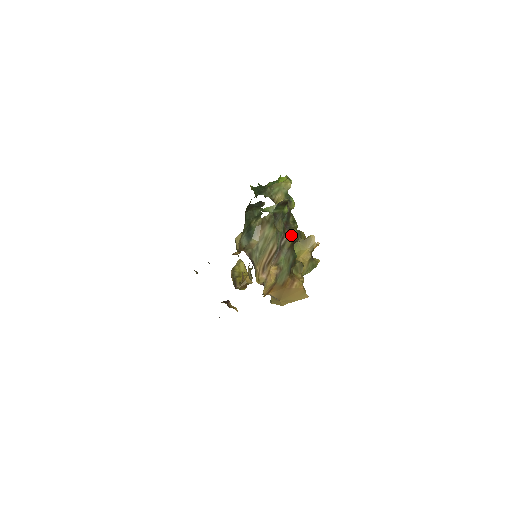
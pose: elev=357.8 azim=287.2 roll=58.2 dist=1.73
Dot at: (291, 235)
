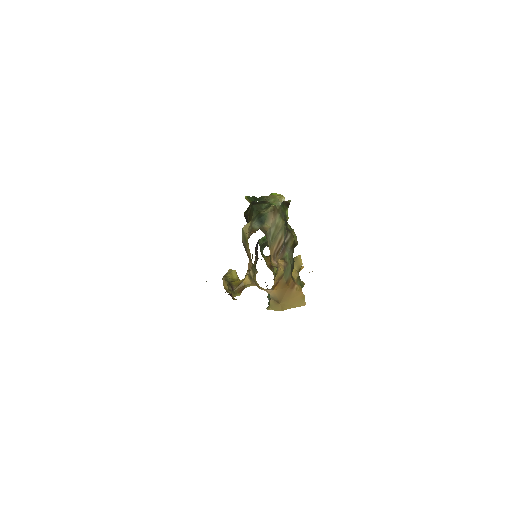
Dot at: (293, 236)
